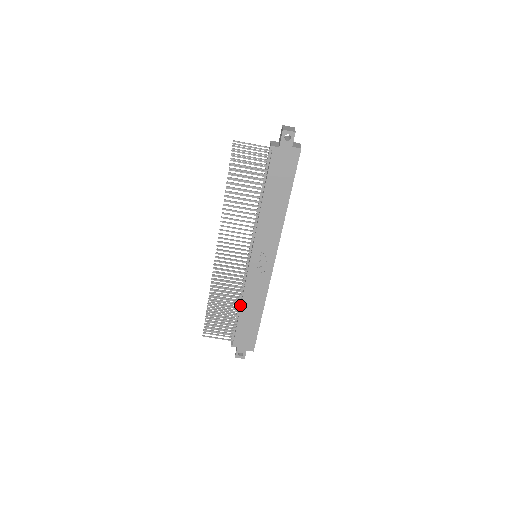
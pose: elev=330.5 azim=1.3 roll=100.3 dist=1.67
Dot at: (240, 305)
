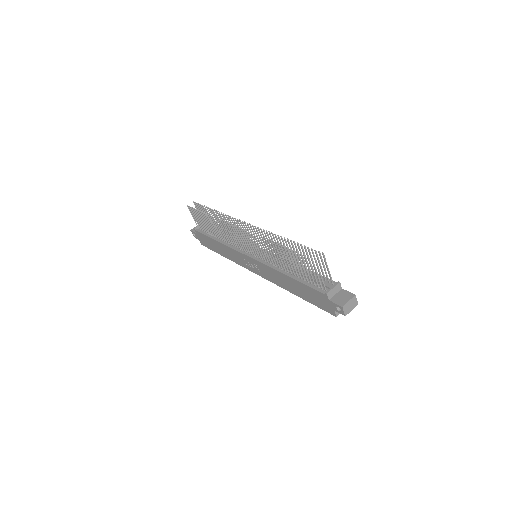
Dot at: (220, 239)
